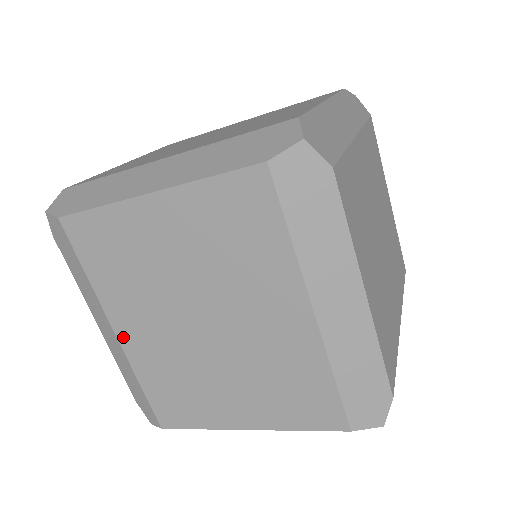
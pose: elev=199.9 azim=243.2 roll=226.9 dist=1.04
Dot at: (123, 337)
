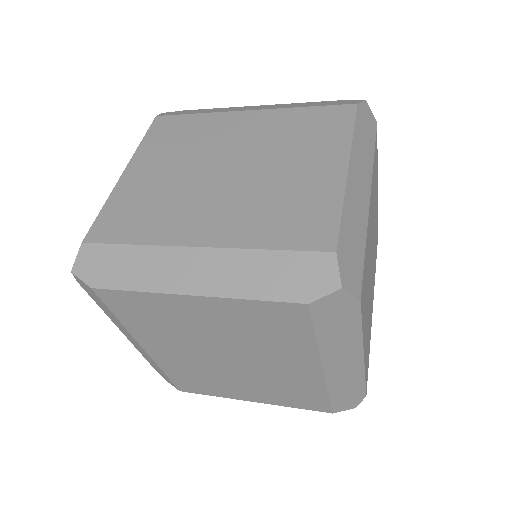
Dot at: (151, 352)
